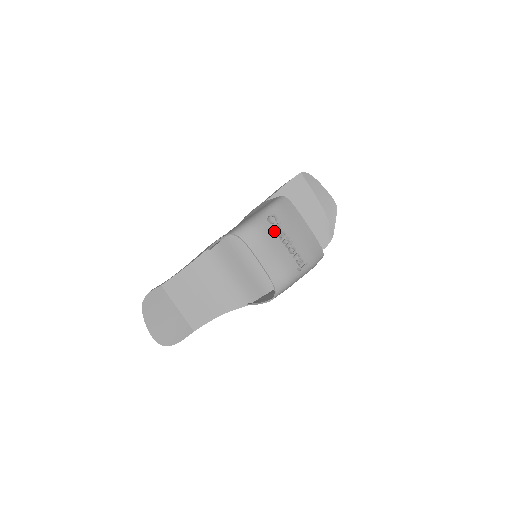
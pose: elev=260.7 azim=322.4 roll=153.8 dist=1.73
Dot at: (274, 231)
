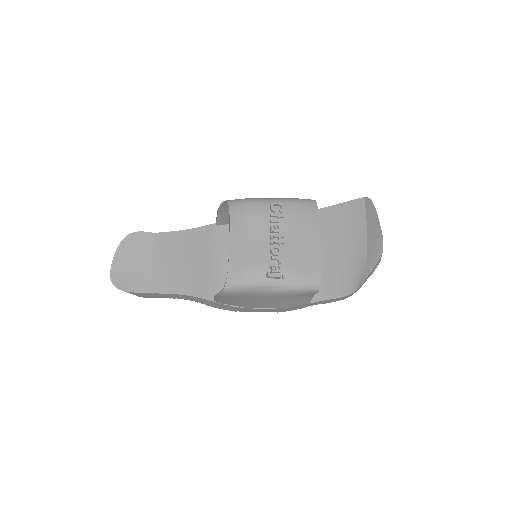
Dot at: (269, 220)
